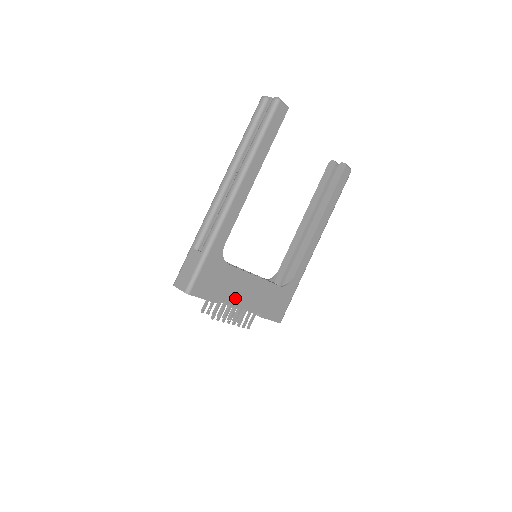
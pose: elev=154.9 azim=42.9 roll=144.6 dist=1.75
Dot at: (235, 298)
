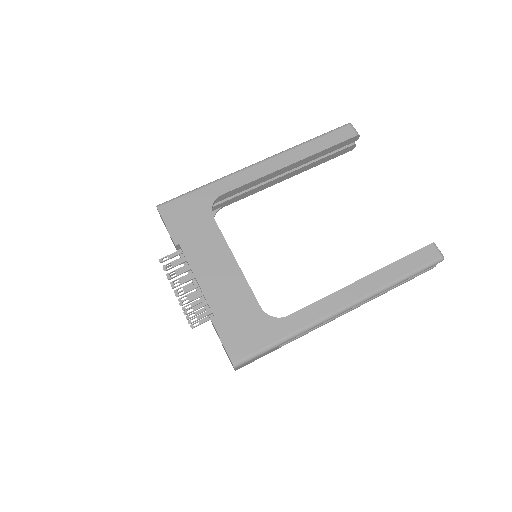
Dot at: (197, 260)
